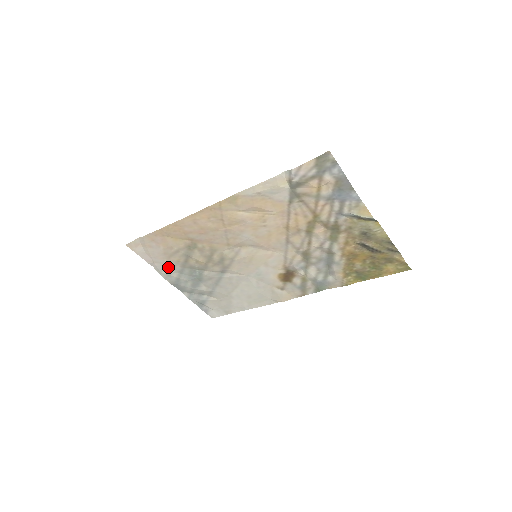
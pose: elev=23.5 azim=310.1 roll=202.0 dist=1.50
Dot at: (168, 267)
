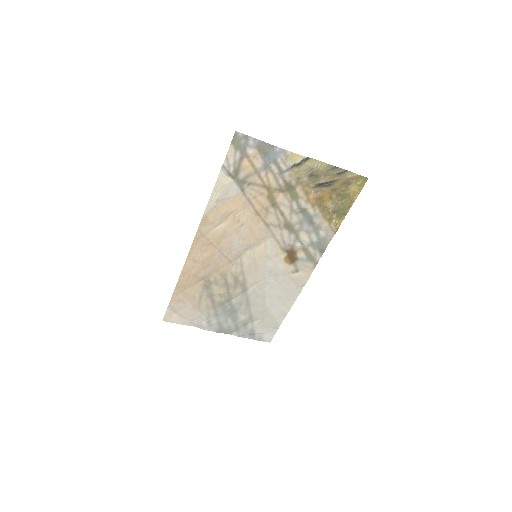
Dot at: (204, 318)
